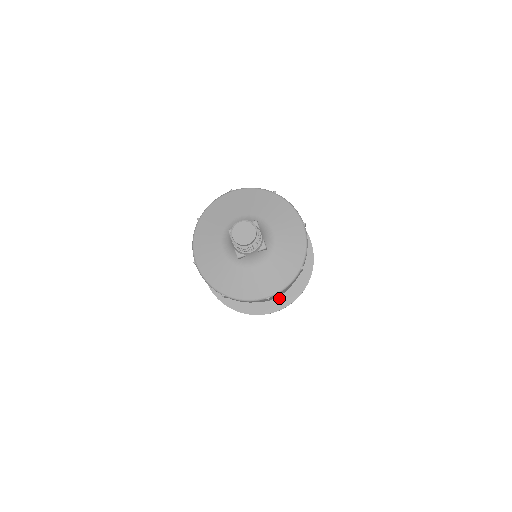
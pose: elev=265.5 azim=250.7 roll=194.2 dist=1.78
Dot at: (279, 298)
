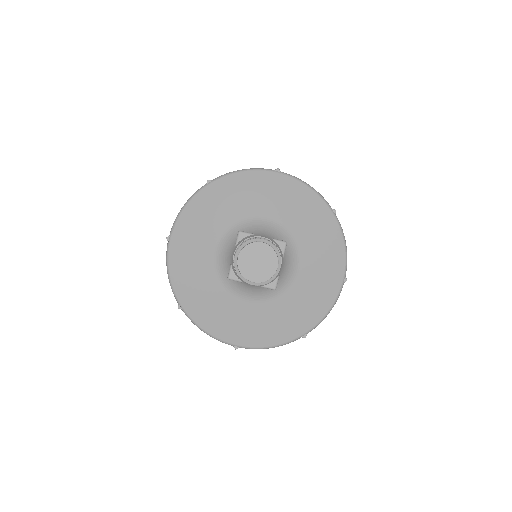
Dot at: occluded
